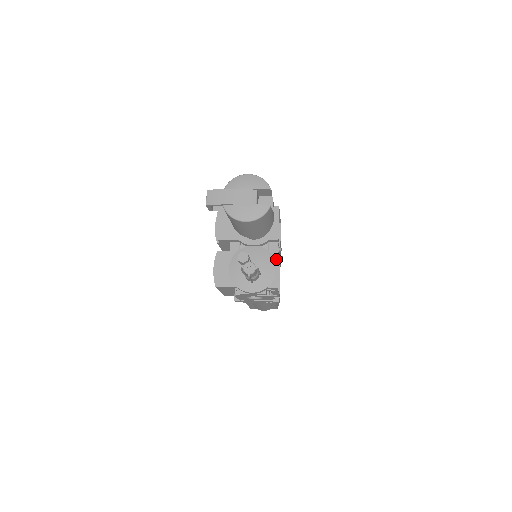
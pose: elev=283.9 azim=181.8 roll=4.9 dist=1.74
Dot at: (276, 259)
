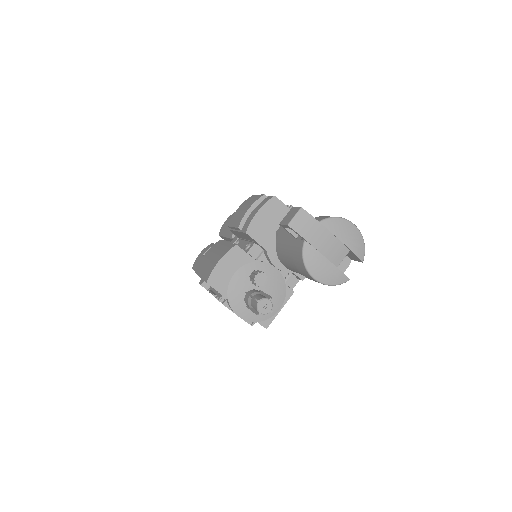
Dot at: (287, 299)
